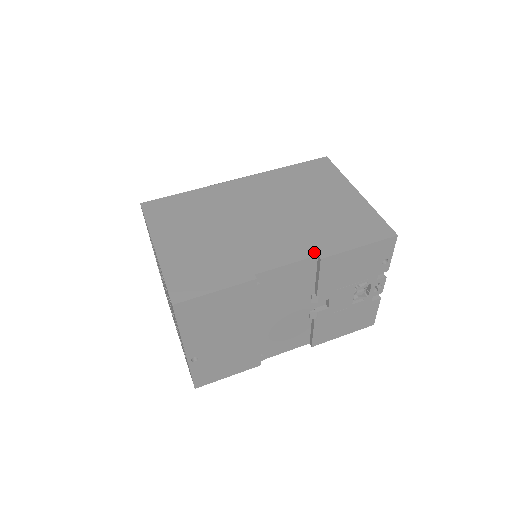
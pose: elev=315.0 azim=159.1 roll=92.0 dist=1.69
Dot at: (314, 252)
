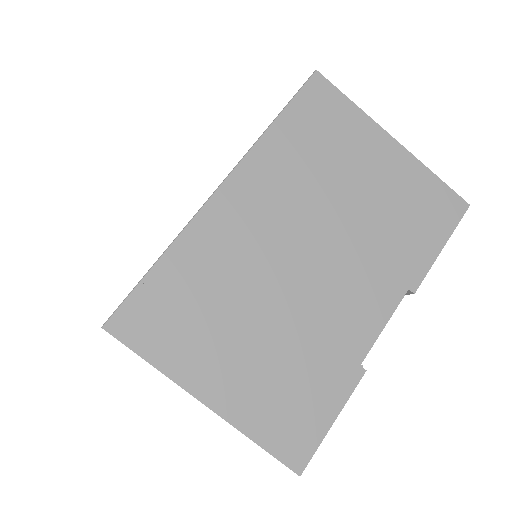
Dot at: (402, 287)
